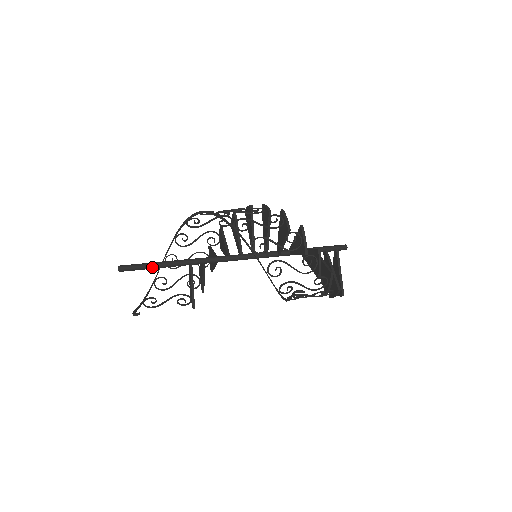
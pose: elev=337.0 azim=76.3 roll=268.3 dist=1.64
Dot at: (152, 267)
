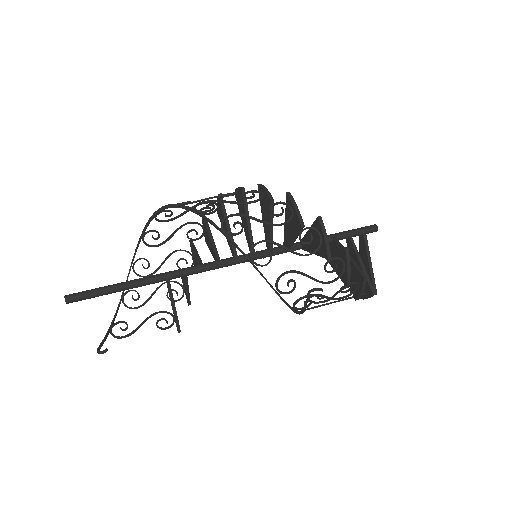
Dot at: (113, 291)
